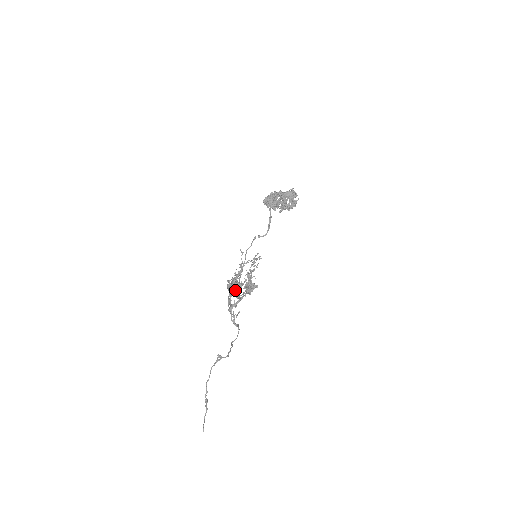
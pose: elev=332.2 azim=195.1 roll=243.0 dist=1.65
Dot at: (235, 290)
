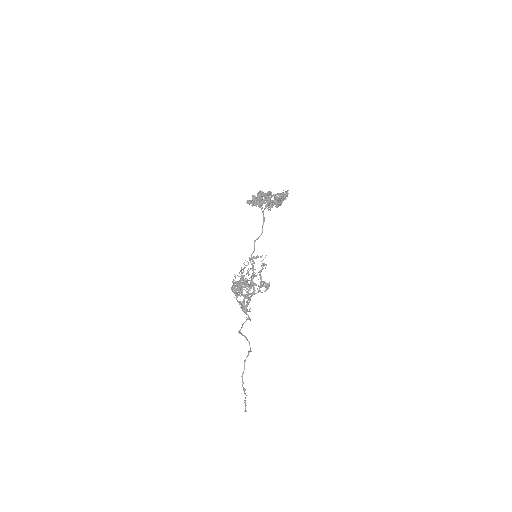
Dot at: occluded
